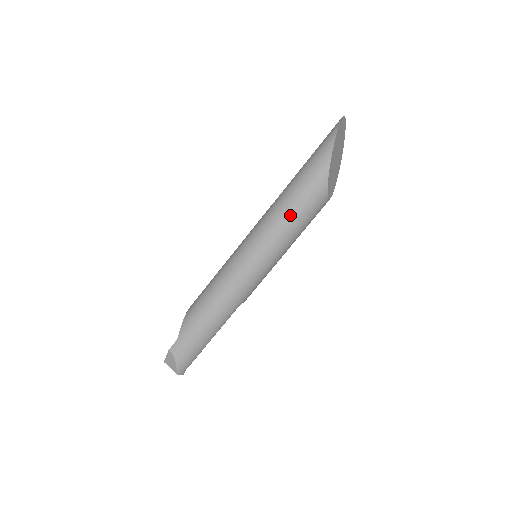
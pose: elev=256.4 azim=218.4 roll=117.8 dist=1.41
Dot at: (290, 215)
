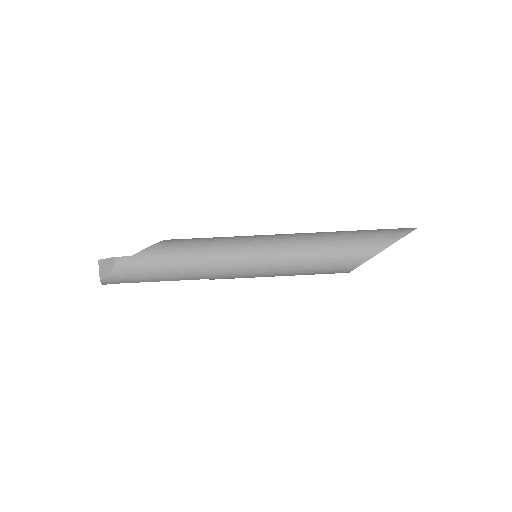
Dot at: (316, 257)
